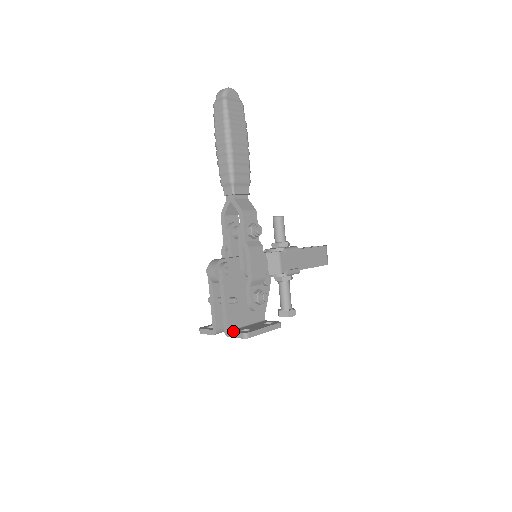
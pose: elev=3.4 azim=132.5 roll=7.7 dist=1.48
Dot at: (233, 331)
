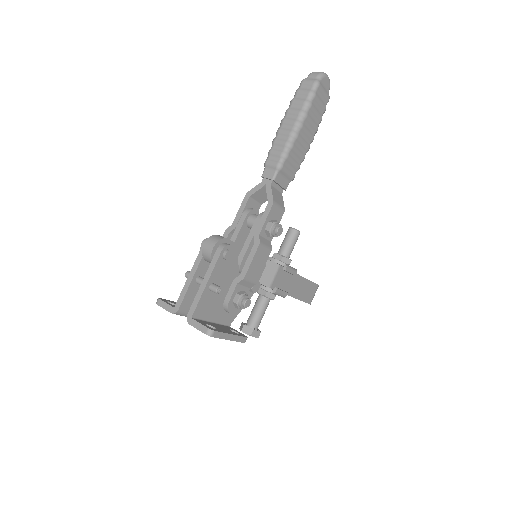
Dot at: (198, 320)
